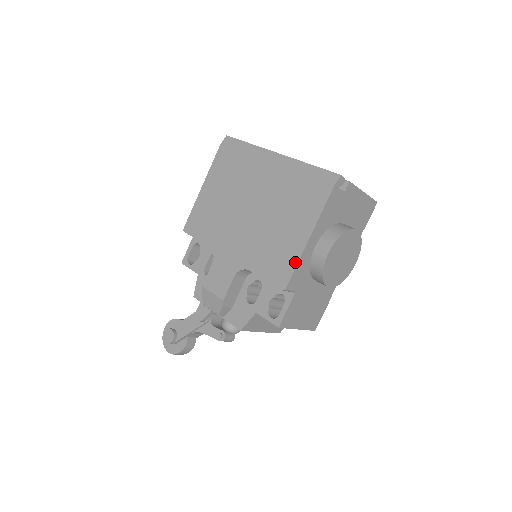
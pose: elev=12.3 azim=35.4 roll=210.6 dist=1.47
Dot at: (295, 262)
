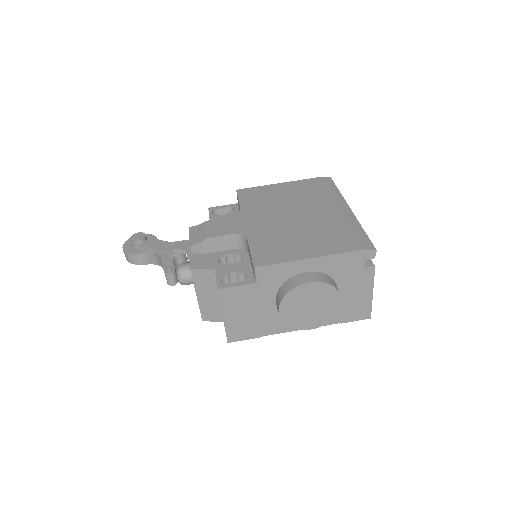
Dot at: (284, 260)
